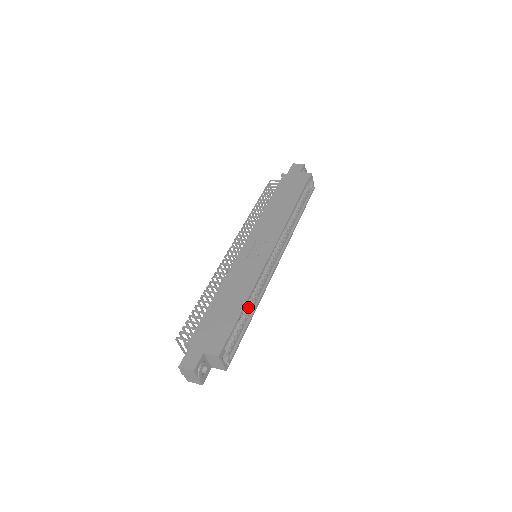
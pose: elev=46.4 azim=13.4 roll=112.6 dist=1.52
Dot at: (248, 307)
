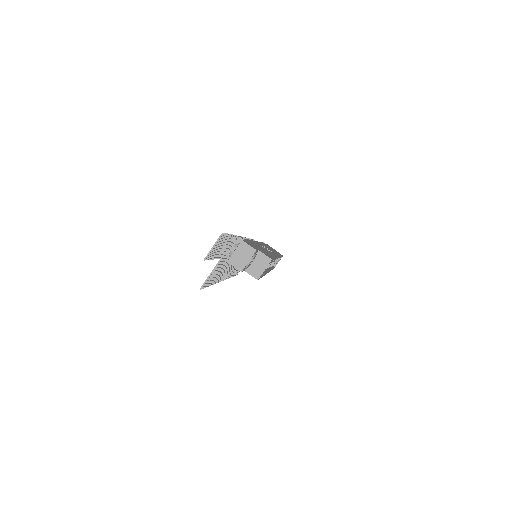
Dot at: occluded
